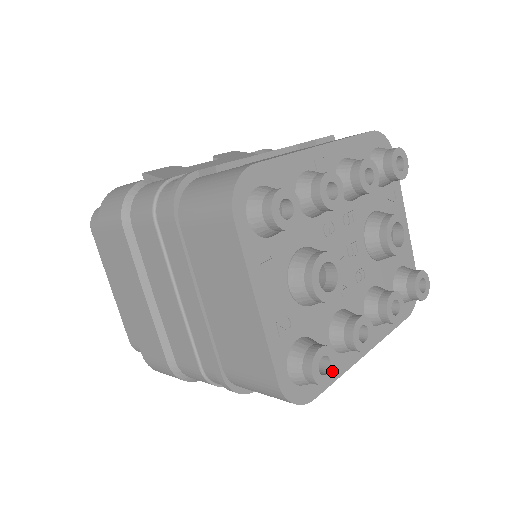
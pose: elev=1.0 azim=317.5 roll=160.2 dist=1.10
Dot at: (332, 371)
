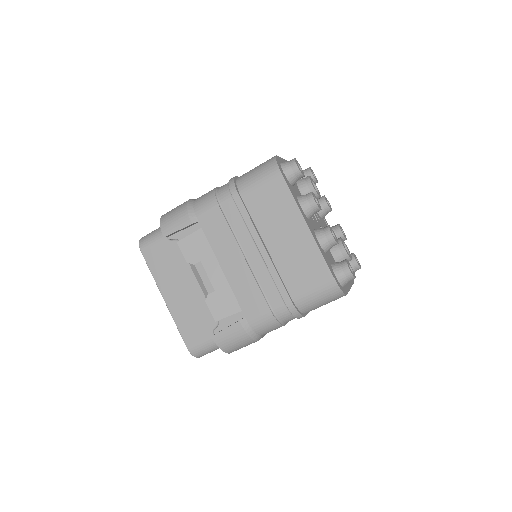
Dot at: (300, 171)
